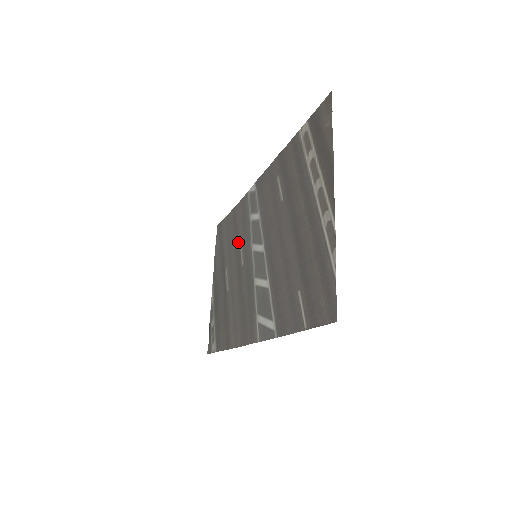
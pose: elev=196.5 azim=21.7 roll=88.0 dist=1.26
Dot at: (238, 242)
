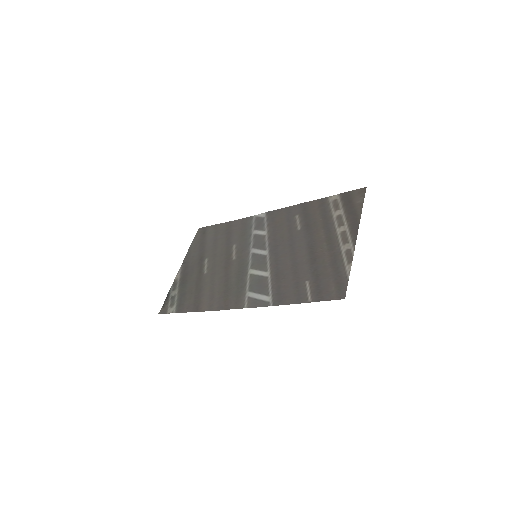
Dot at: (230, 244)
